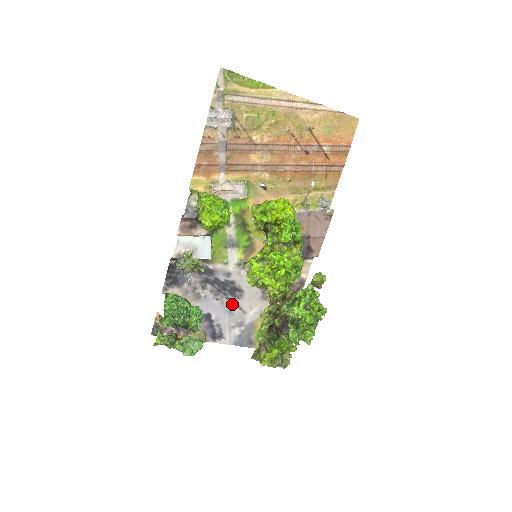
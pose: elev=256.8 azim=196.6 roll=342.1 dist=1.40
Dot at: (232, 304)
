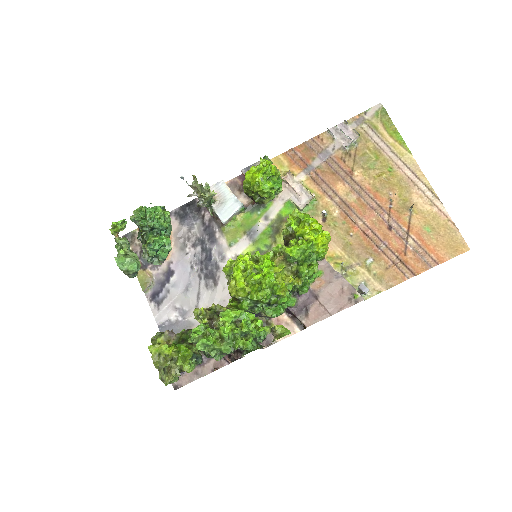
Dot at: (197, 286)
